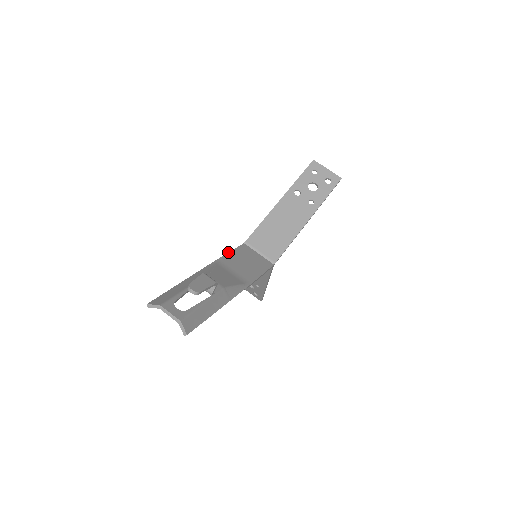
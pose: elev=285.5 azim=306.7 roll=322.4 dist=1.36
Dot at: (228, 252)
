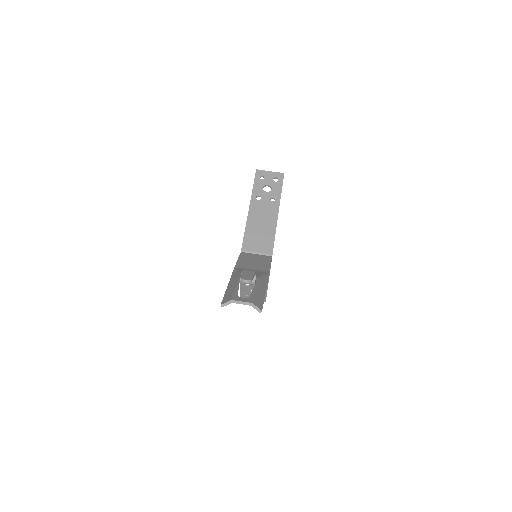
Dot at: (237, 260)
